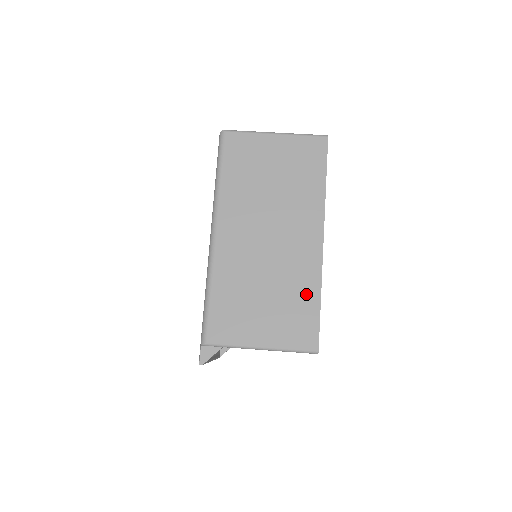
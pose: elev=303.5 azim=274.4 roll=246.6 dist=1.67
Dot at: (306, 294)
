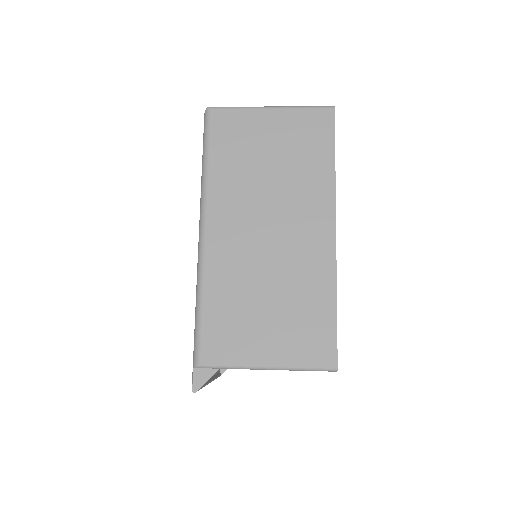
Dot at: (318, 299)
